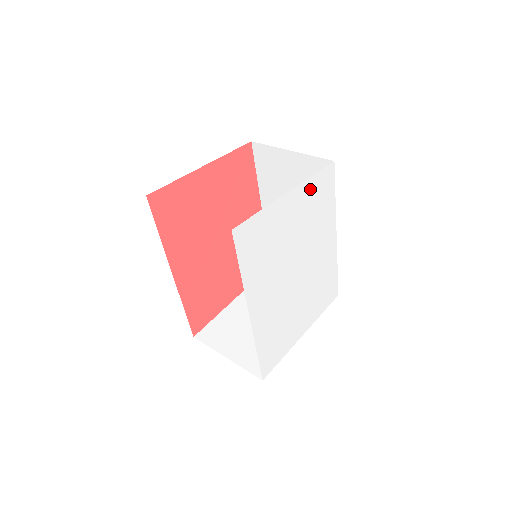
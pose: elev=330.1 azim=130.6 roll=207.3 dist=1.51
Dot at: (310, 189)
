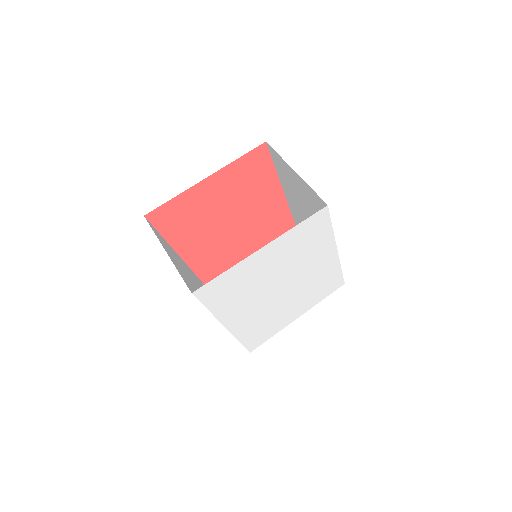
Dot at: (293, 236)
